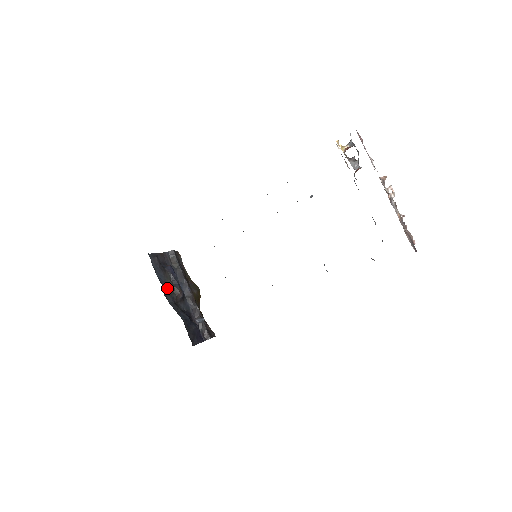
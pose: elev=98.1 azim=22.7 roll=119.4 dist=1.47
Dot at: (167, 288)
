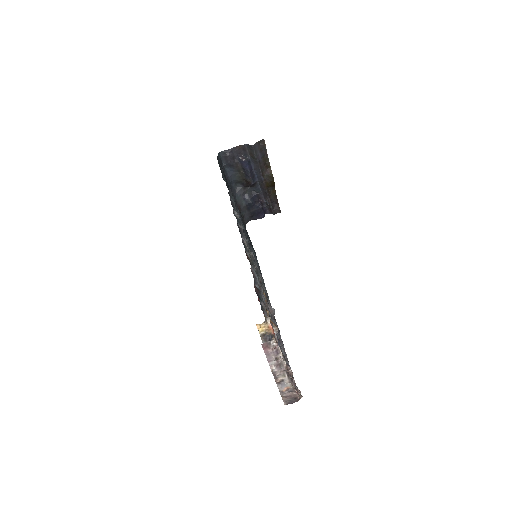
Dot at: (237, 177)
